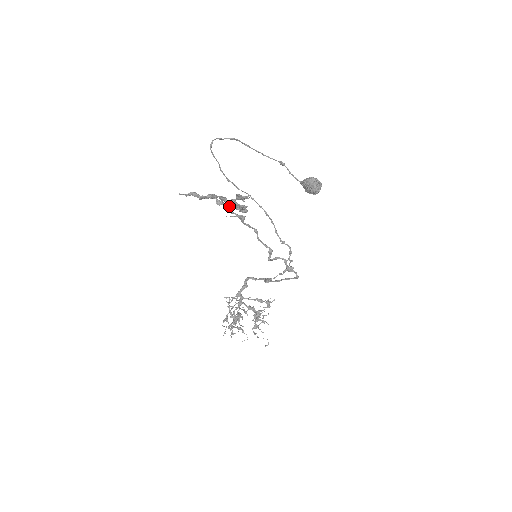
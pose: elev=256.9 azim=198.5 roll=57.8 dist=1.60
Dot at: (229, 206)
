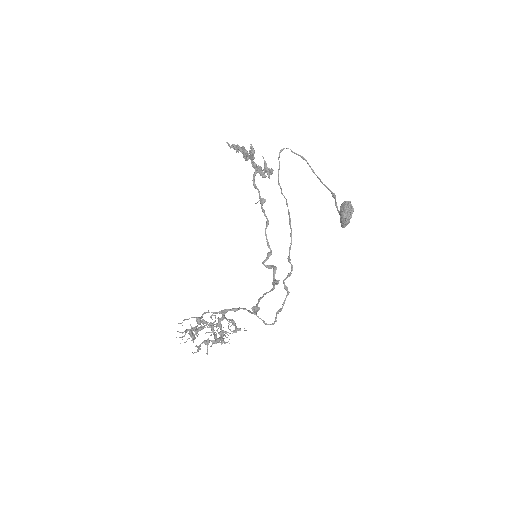
Dot at: (248, 155)
